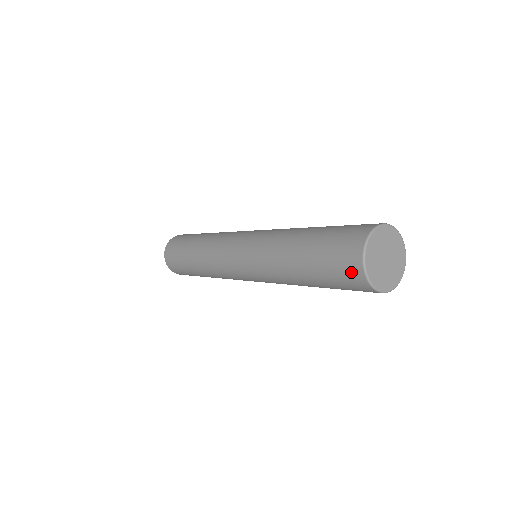
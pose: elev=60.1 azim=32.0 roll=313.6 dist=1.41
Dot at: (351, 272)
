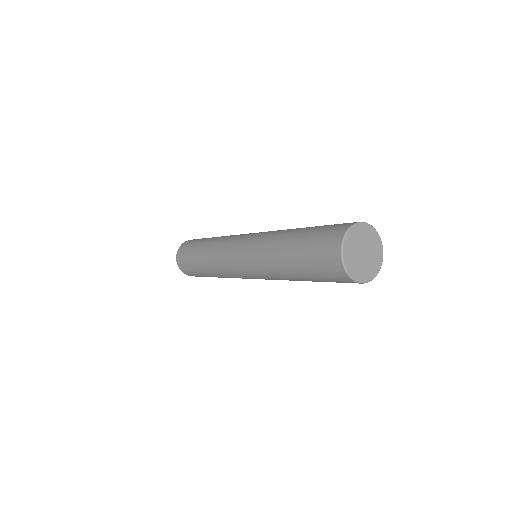
Dot at: (331, 244)
